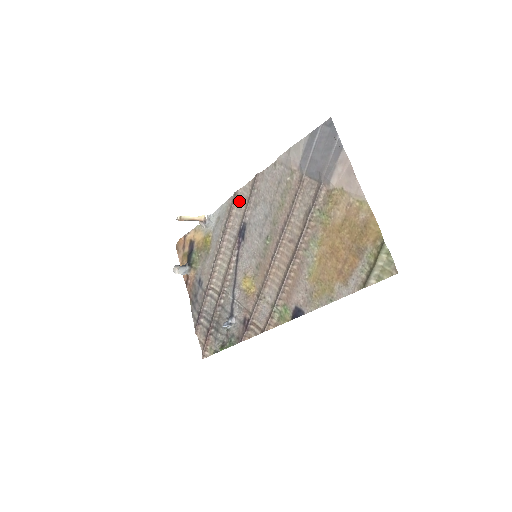
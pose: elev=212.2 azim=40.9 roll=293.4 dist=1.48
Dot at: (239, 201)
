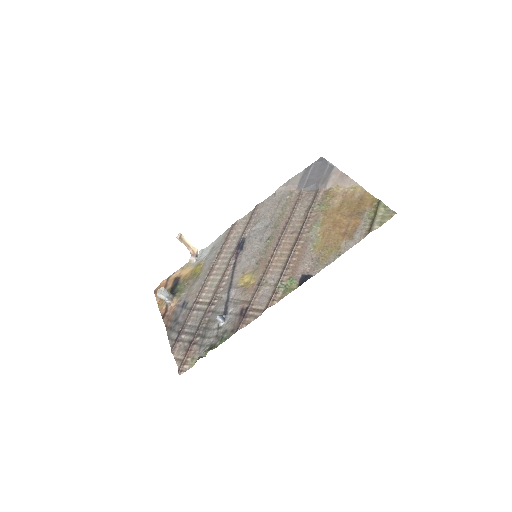
Dot at: (238, 227)
